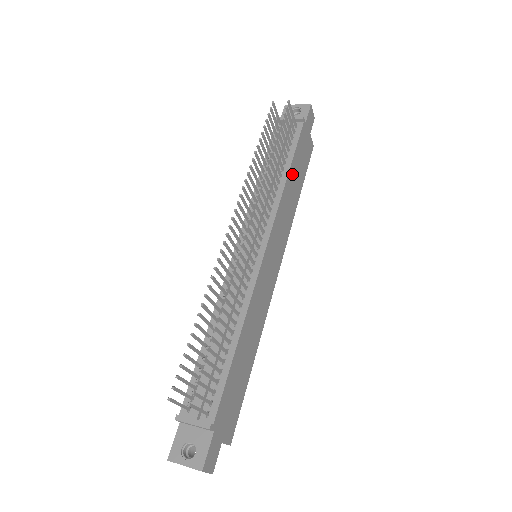
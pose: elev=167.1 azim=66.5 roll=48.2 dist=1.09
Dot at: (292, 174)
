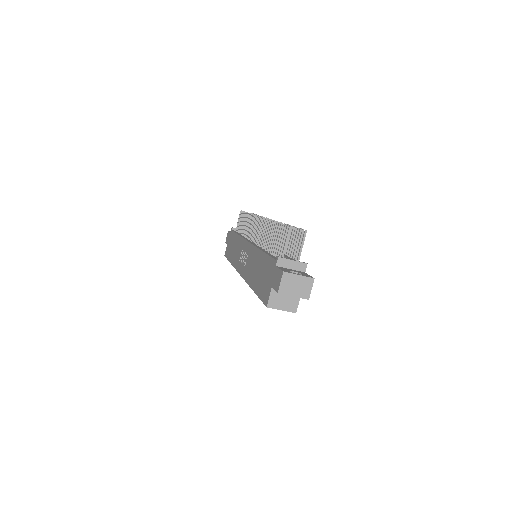
Dot at: occluded
